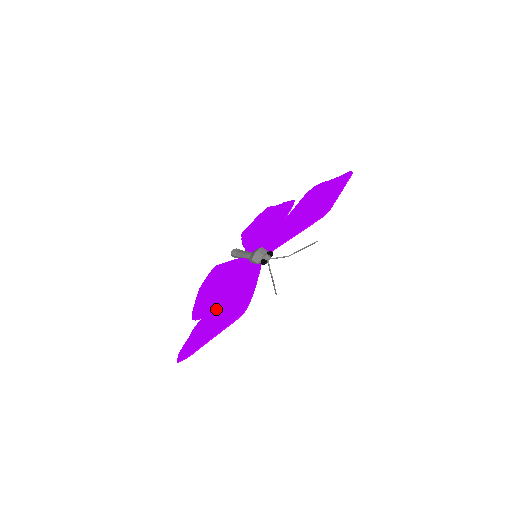
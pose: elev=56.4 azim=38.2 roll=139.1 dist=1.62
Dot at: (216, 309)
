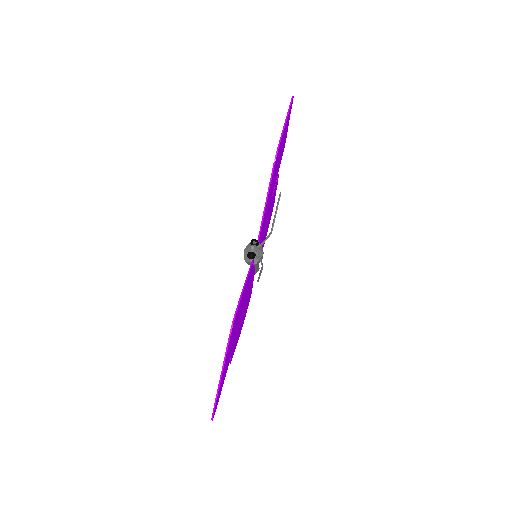
Dot at: occluded
